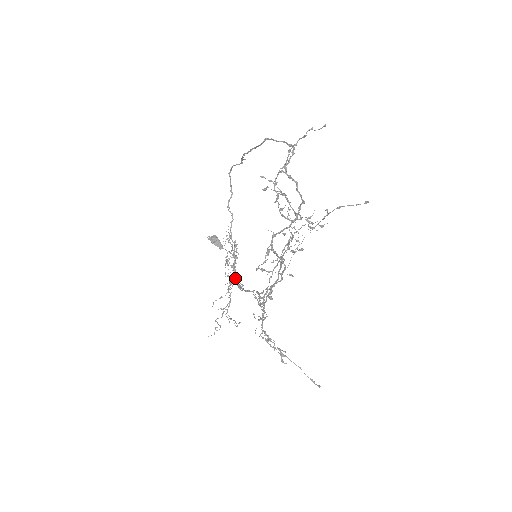
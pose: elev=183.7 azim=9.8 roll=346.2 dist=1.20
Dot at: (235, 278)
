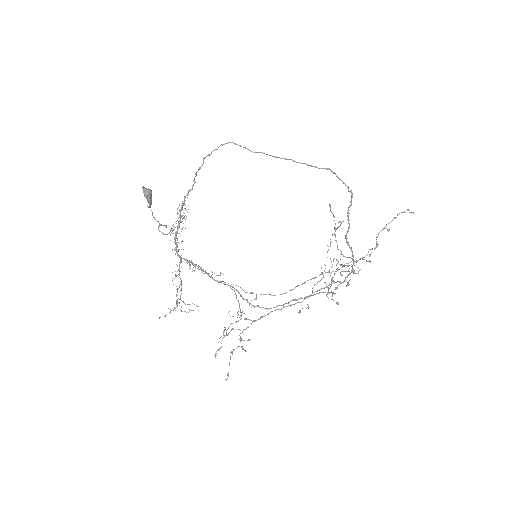
Dot at: occluded
